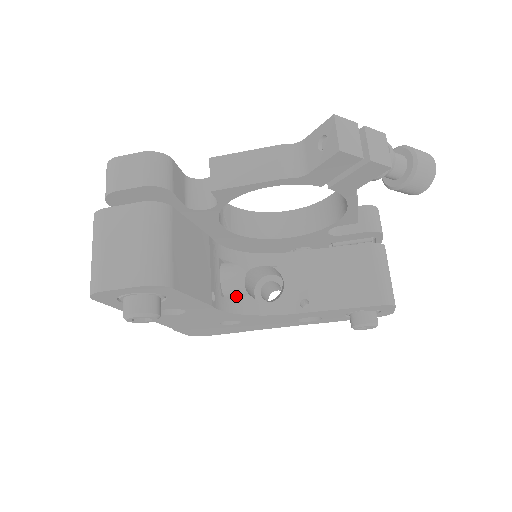
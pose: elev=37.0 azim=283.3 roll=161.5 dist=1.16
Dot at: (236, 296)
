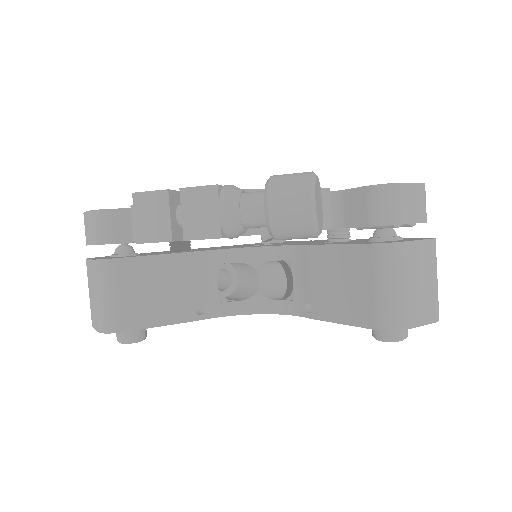
Dot at: (250, 293)
